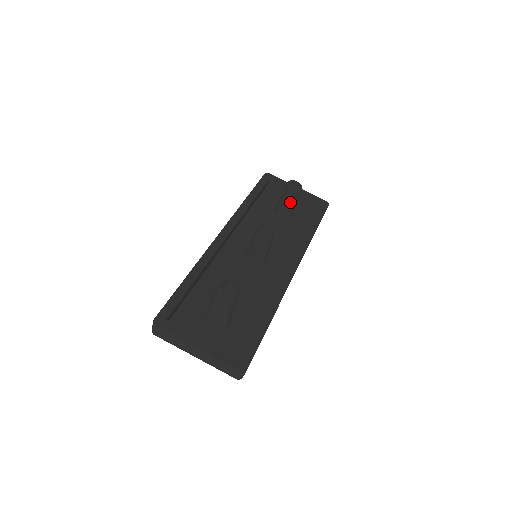
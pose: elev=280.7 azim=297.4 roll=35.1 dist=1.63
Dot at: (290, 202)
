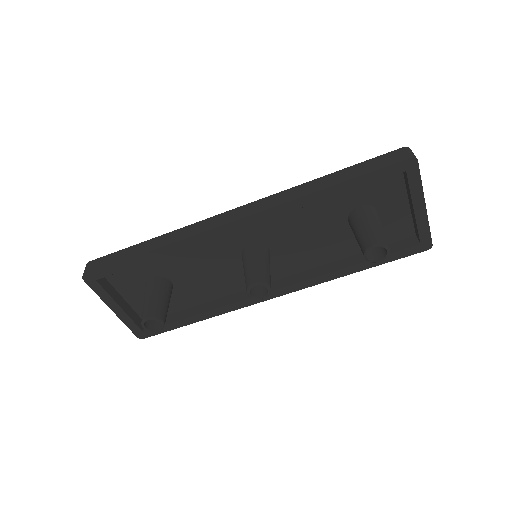
Dot at: occluded
